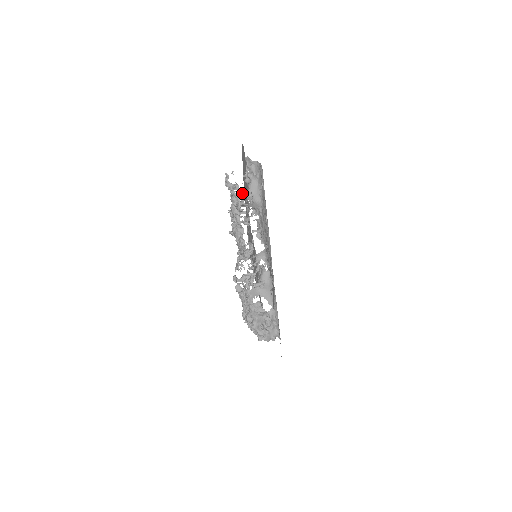
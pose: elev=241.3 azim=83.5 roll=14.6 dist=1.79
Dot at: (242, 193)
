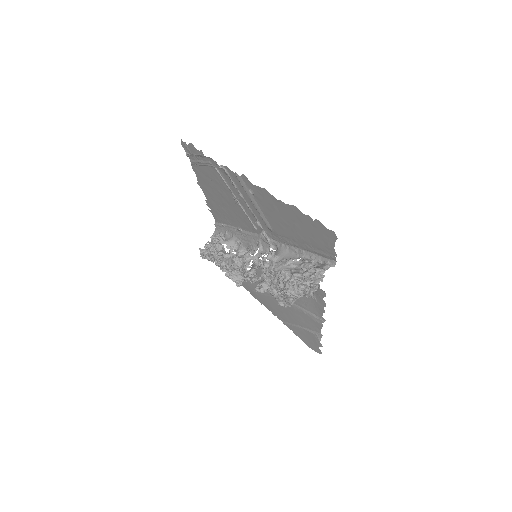
Dot at: (213, 241)
